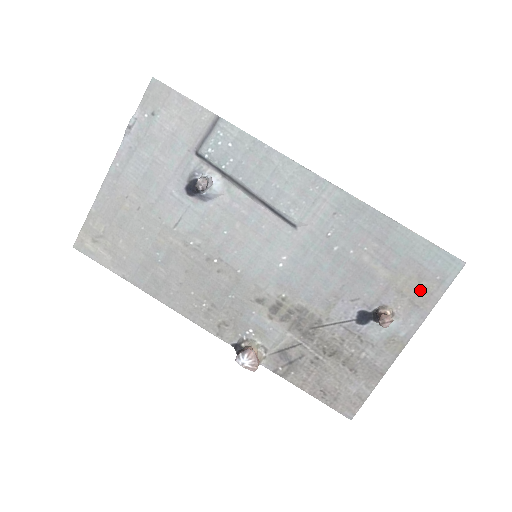
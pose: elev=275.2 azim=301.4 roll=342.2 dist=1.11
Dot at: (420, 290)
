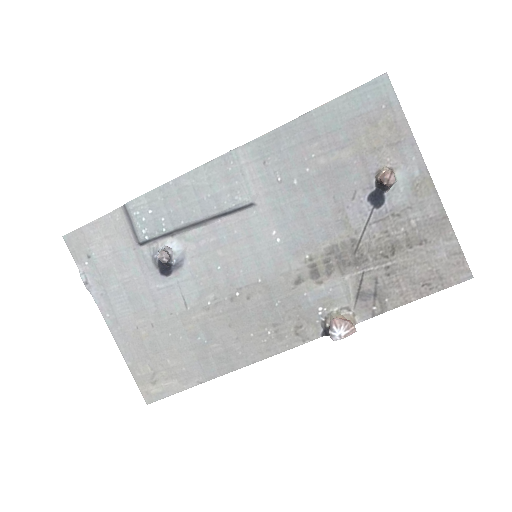
Dot at: (384, 130)
